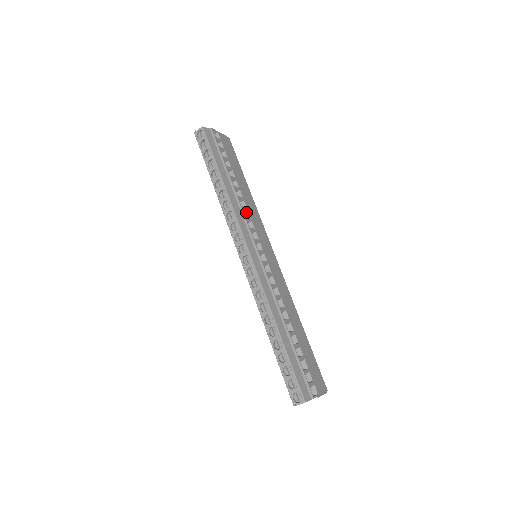
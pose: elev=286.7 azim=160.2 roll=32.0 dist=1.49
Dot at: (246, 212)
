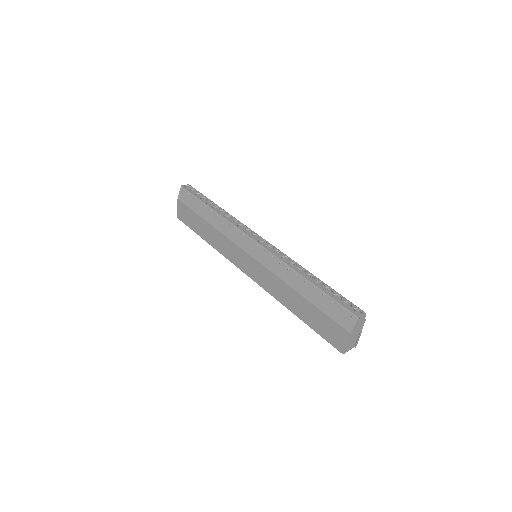
Dot at: occluded
